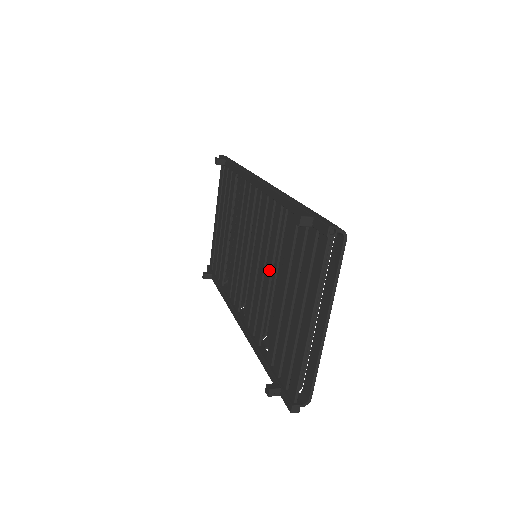
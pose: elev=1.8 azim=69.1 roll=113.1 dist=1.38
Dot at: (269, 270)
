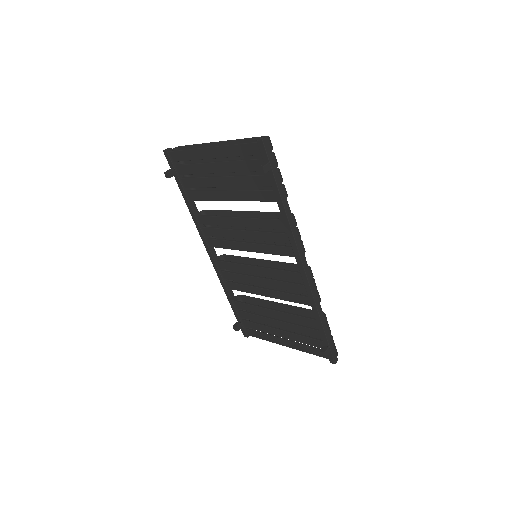
Dot at: (270, 296)
